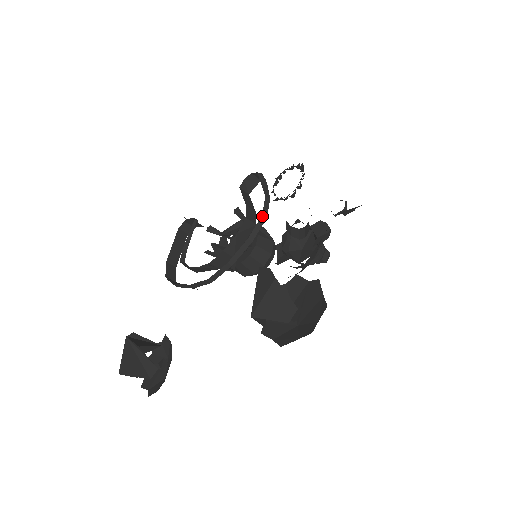
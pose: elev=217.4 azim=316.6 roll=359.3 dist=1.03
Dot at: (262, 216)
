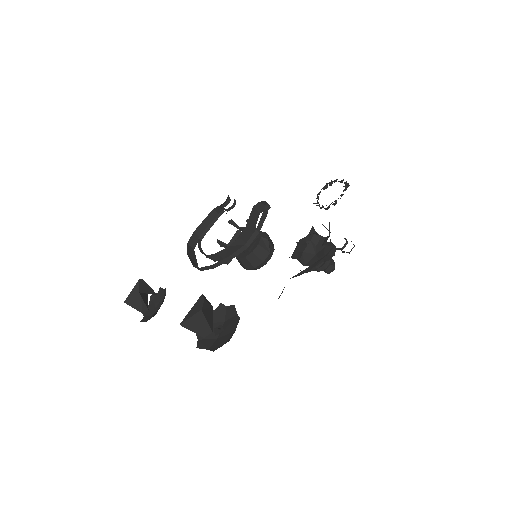
Dot at: (245, 245)
